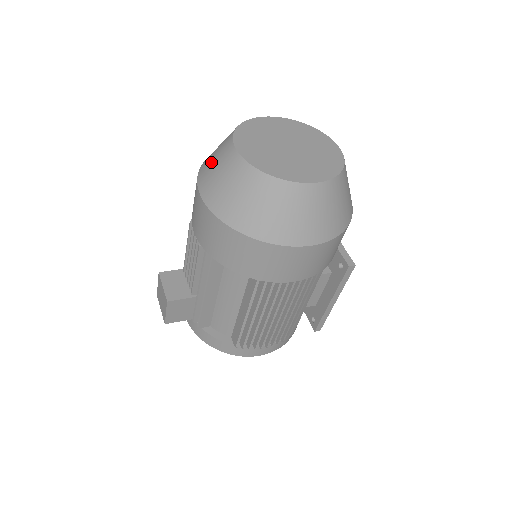
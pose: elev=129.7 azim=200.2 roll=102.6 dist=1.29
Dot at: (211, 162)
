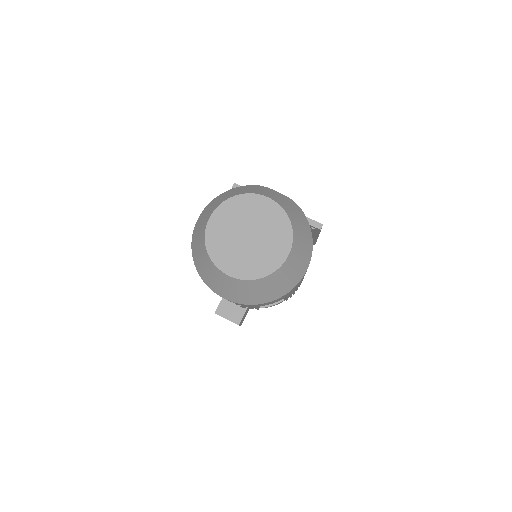
Dot at: (212, 280)
